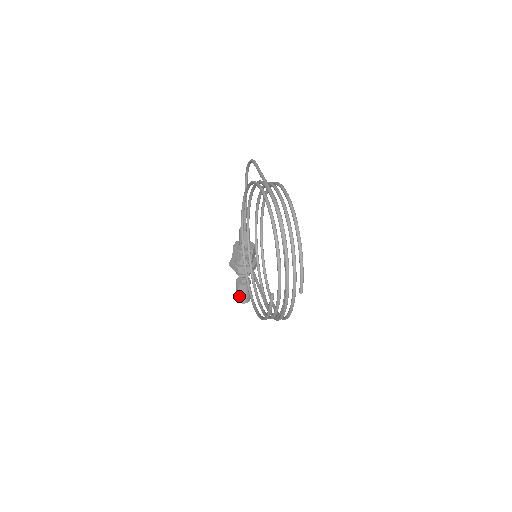
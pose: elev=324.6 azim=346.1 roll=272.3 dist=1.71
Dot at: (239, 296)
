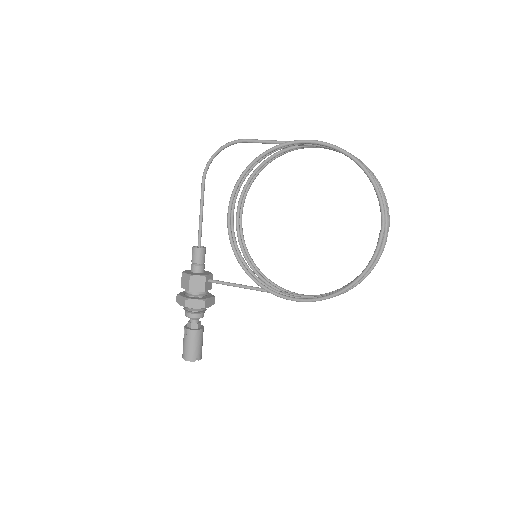
Dot at: (195, 350)
